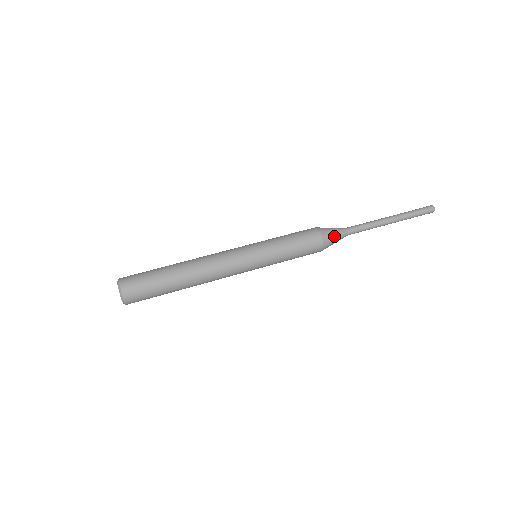
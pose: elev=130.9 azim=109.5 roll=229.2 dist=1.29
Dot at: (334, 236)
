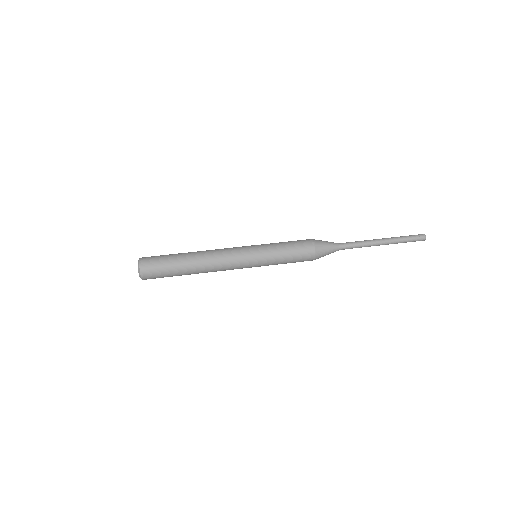
Dot at: (326, 248)
